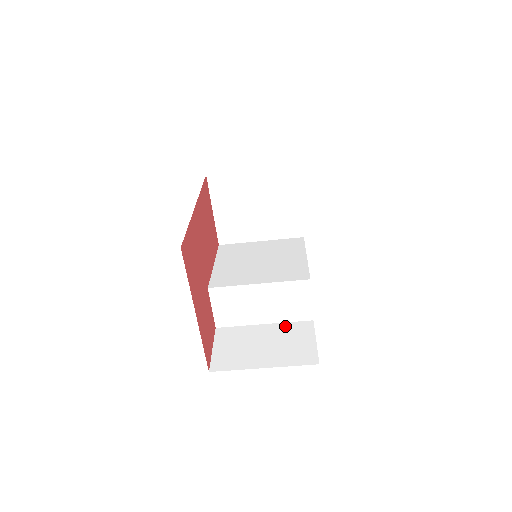
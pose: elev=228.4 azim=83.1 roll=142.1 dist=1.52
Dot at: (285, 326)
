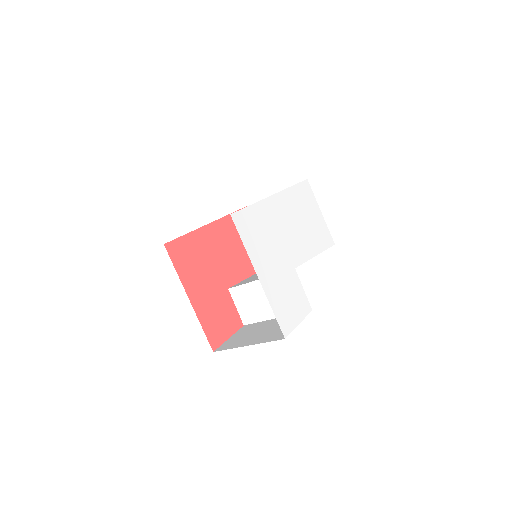
Dot at: occluded
